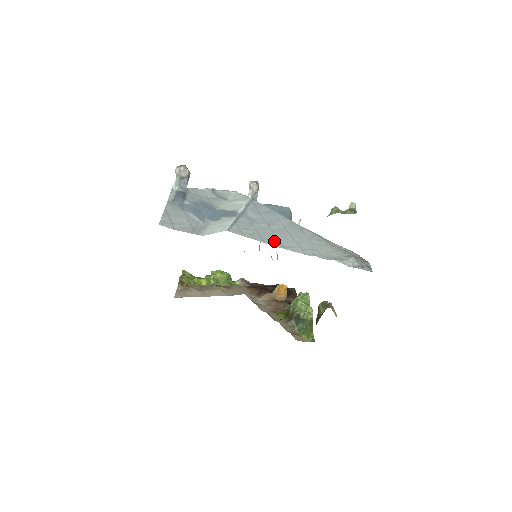
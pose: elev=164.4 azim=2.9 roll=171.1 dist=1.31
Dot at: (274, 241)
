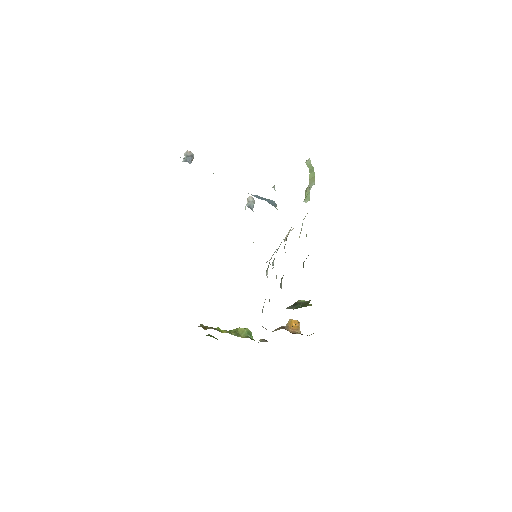
Dot at: occluded
